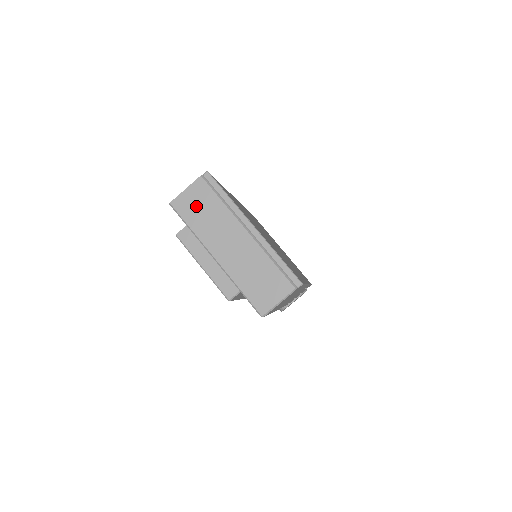
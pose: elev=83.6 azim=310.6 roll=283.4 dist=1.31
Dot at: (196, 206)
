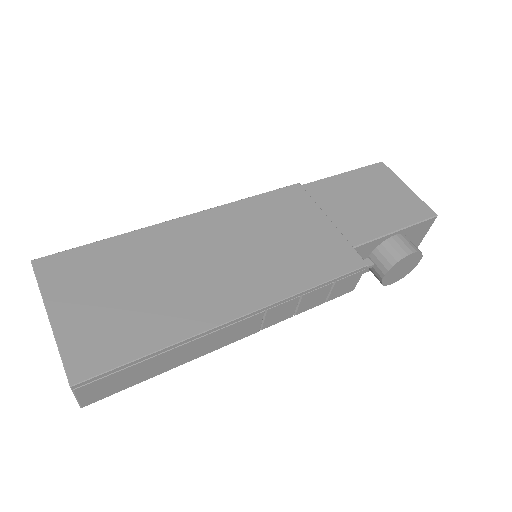
Dot at: occluded
